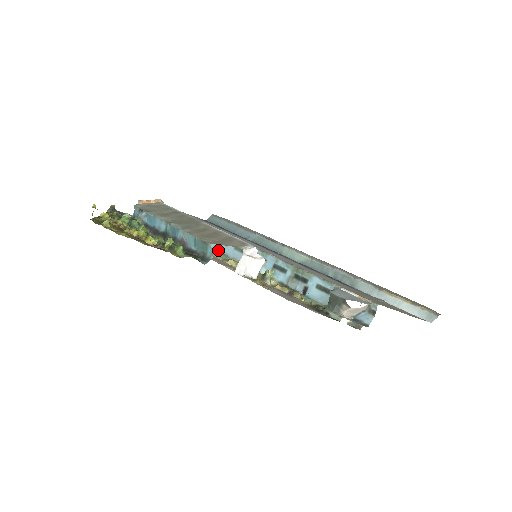
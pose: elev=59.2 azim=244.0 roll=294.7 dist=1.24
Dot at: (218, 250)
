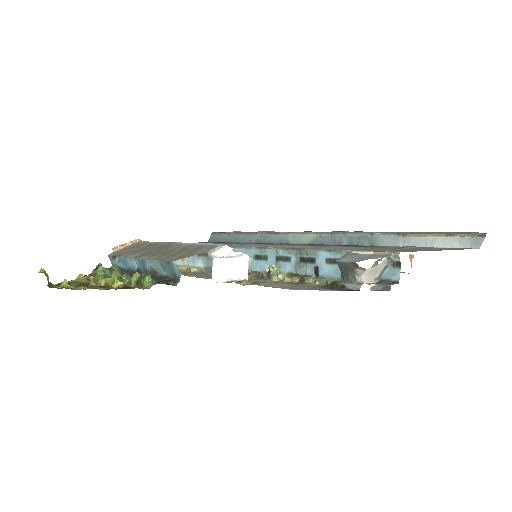
Dot at: occluded
